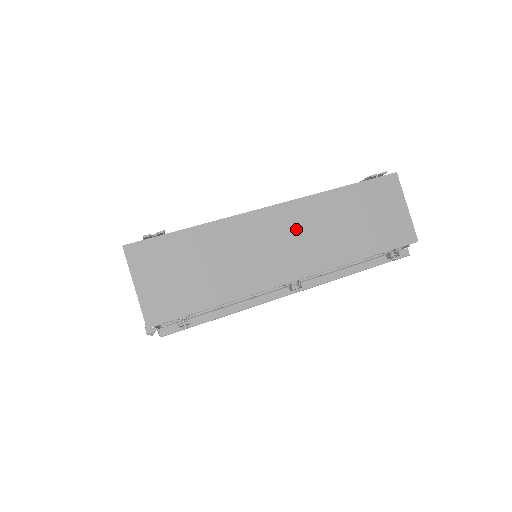
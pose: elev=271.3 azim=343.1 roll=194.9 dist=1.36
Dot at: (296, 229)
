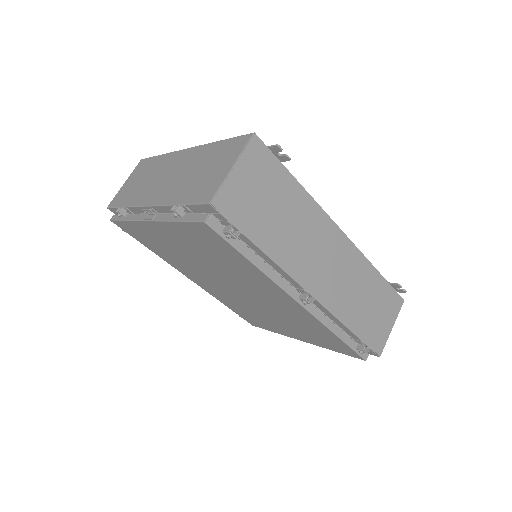
Dot at: (340, 263)
